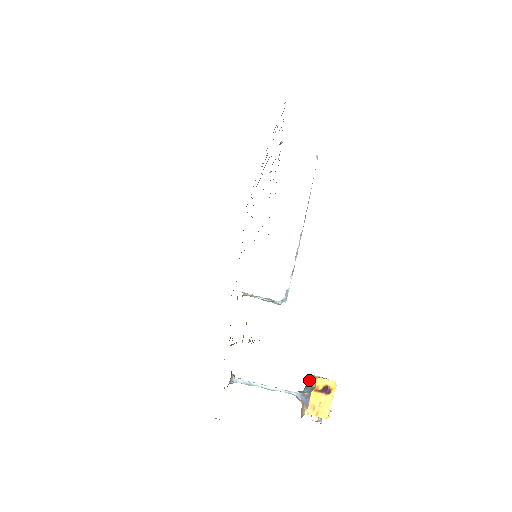
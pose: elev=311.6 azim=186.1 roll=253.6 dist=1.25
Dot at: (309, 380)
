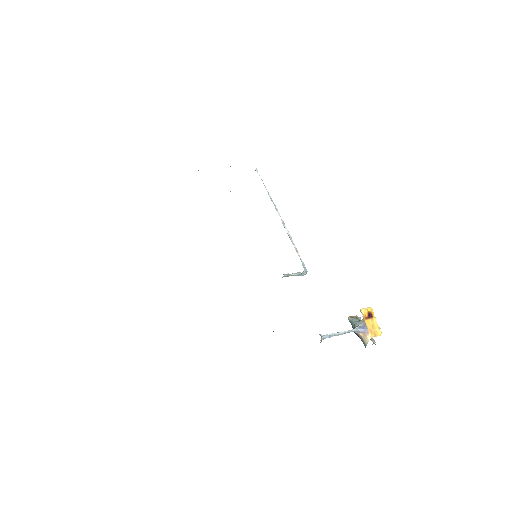
Dot at: (350, 321)
